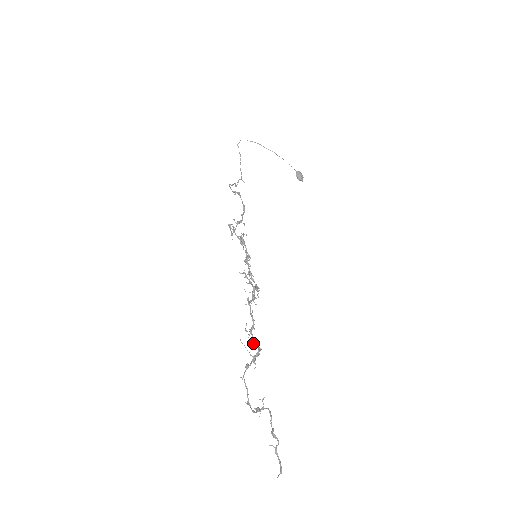
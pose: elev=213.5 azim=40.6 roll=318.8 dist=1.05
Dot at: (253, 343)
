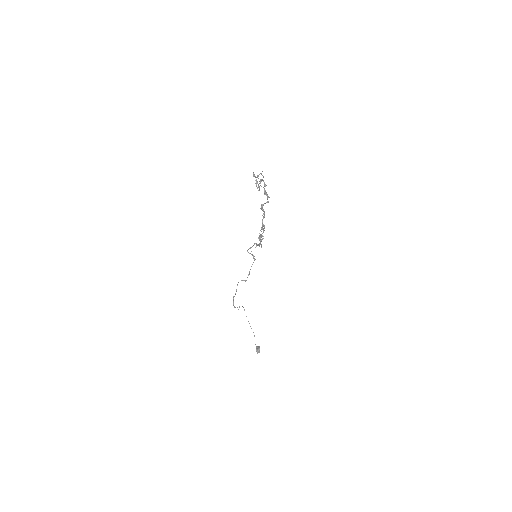
Dot at: (261, 205)
